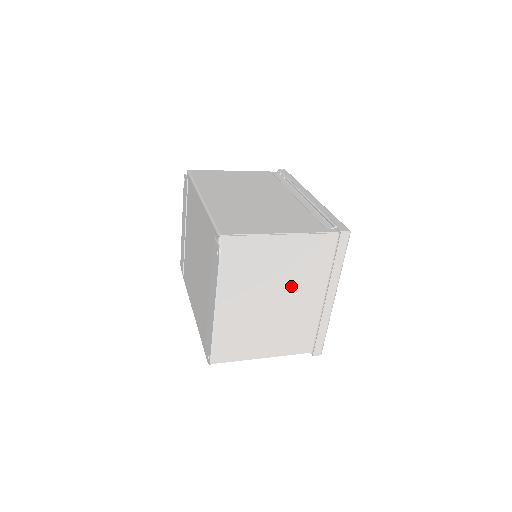
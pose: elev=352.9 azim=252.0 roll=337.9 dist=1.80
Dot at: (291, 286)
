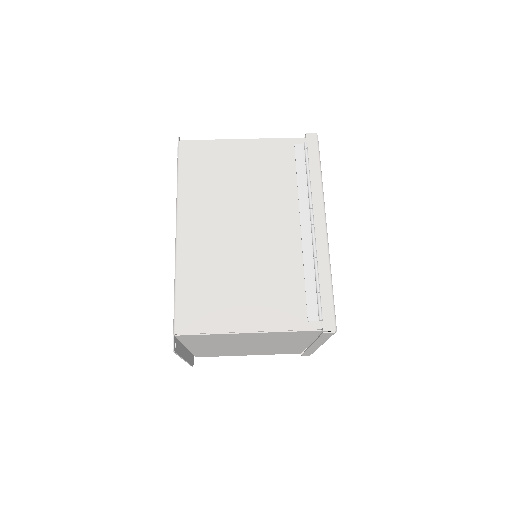
Dot at: (268, 343)
